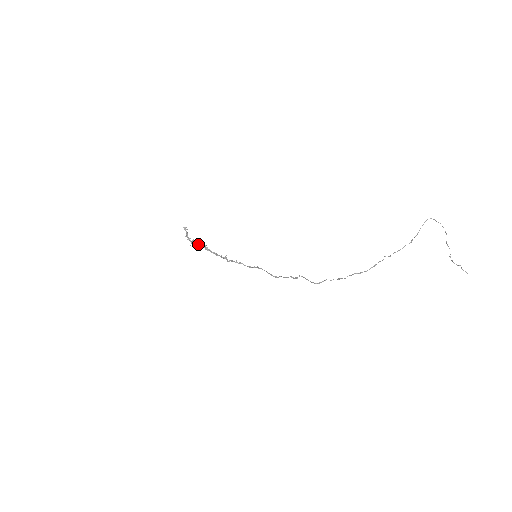
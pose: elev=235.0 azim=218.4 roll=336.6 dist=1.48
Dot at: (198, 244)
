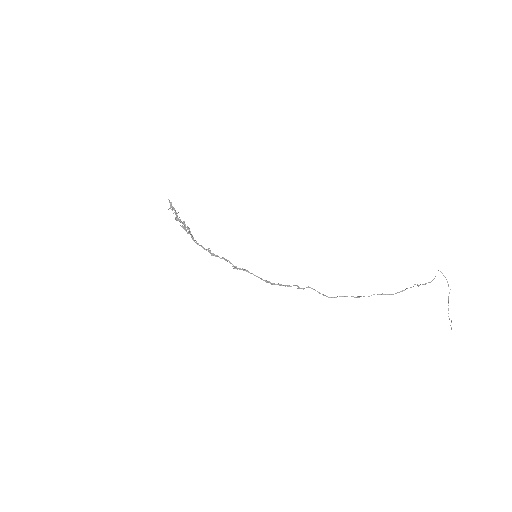
Dot at: (184, 222)
